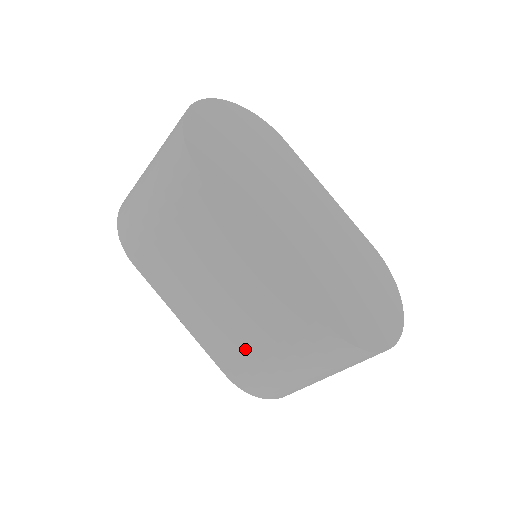
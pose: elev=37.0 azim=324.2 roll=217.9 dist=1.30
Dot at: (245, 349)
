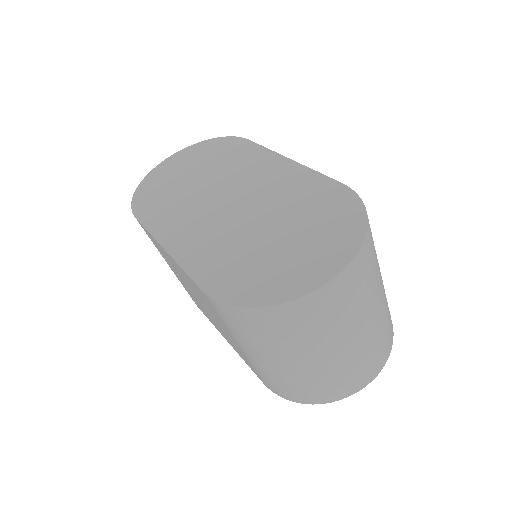
Dot at: (239, 349)
